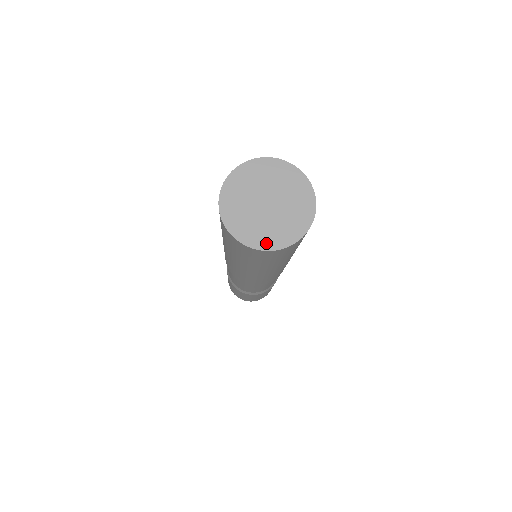
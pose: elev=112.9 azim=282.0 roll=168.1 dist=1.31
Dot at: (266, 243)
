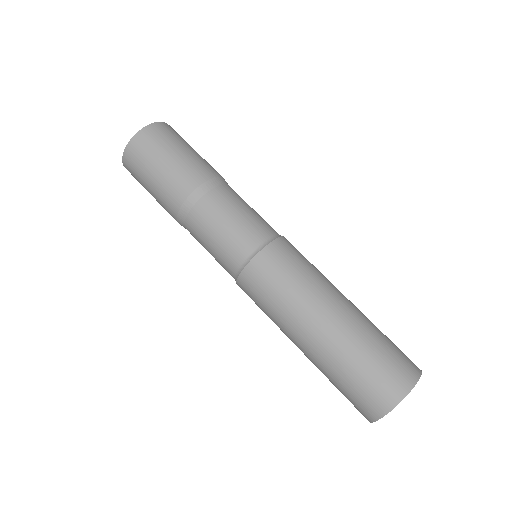
Dot at: occluded
